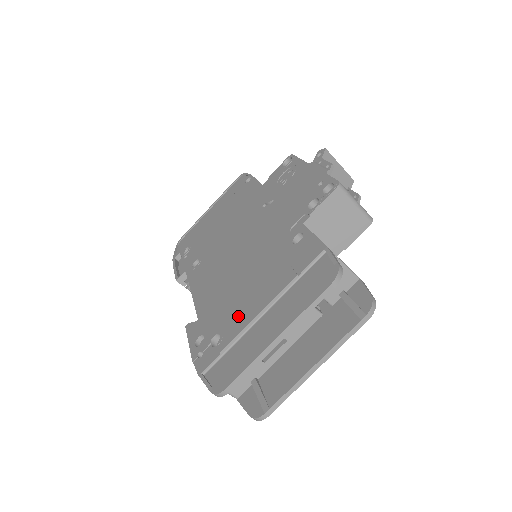
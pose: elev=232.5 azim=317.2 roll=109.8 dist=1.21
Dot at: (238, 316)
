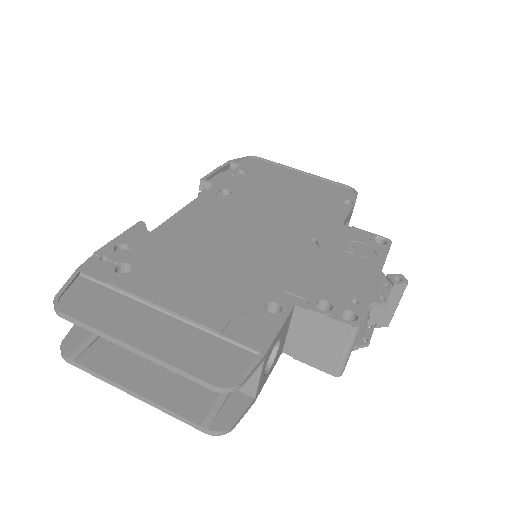
Dot at: (157, 281)
